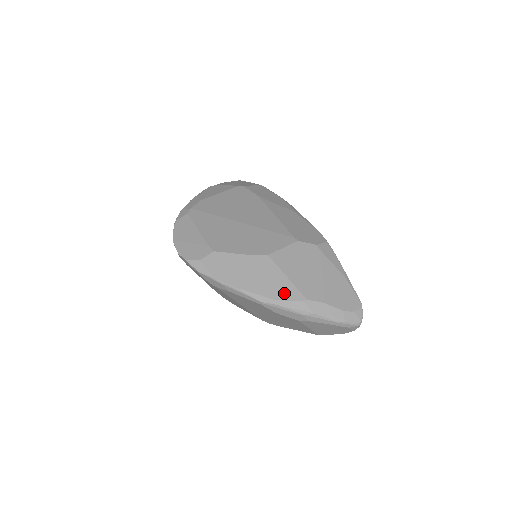
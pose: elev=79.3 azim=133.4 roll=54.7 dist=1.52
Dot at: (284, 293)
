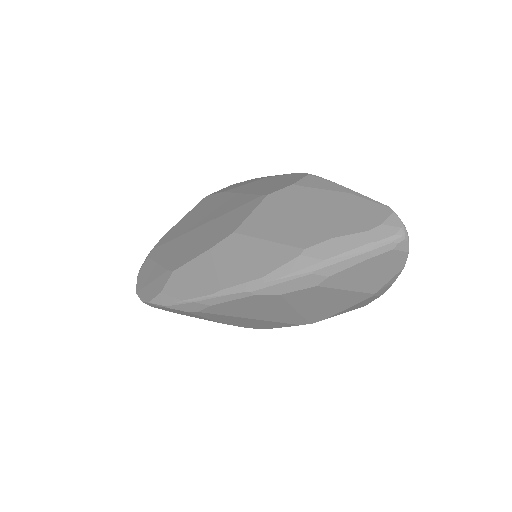
Dot at: (271, 261)
